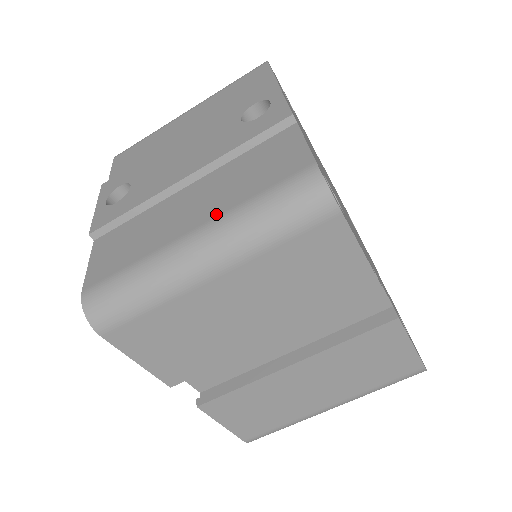
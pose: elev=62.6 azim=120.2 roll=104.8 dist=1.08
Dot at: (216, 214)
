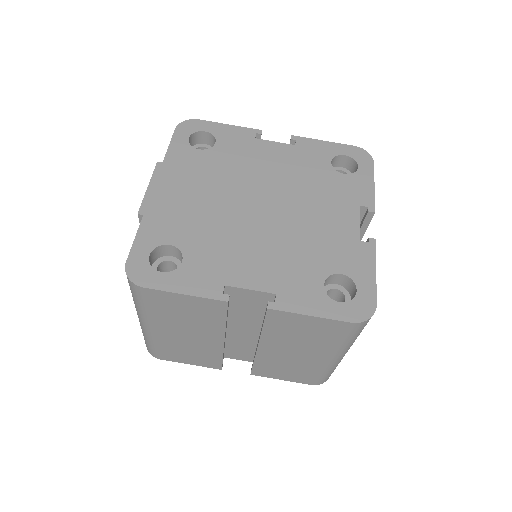
Dot at: occluded
